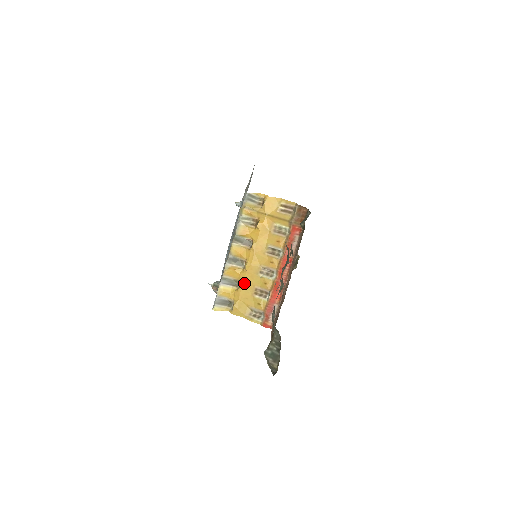
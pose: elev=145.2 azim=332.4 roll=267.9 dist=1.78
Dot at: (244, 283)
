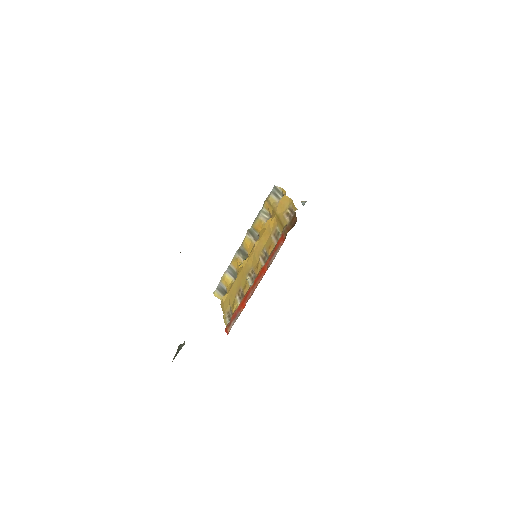
Dot at: (237, 279)
